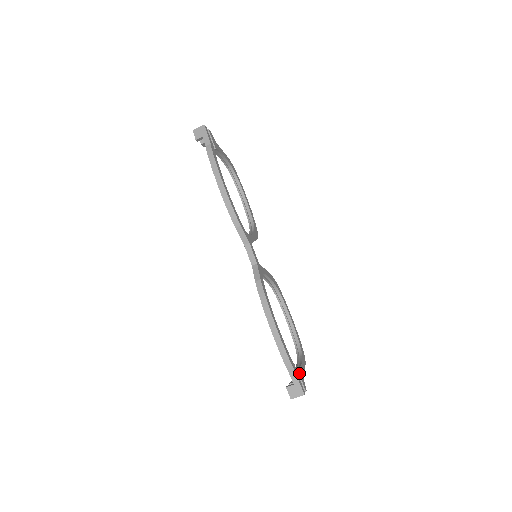
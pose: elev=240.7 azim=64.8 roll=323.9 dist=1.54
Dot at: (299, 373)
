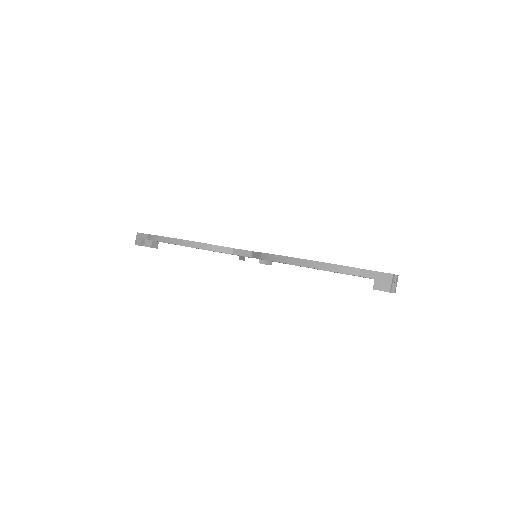
Dot at: occluded
